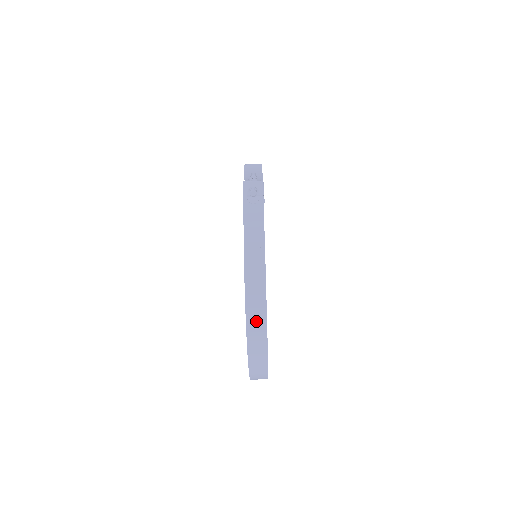
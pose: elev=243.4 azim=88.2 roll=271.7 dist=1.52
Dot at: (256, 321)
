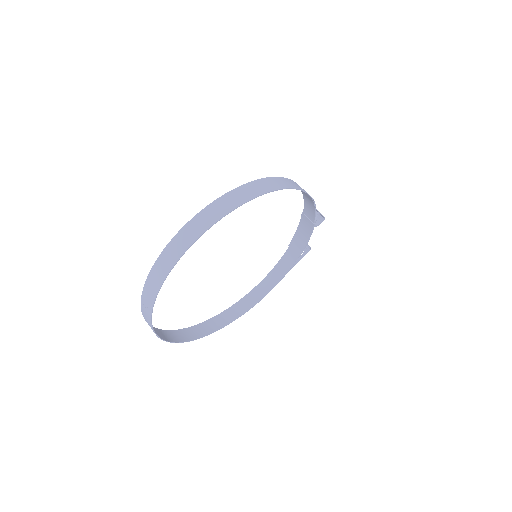
Dot at: (275, 183)
